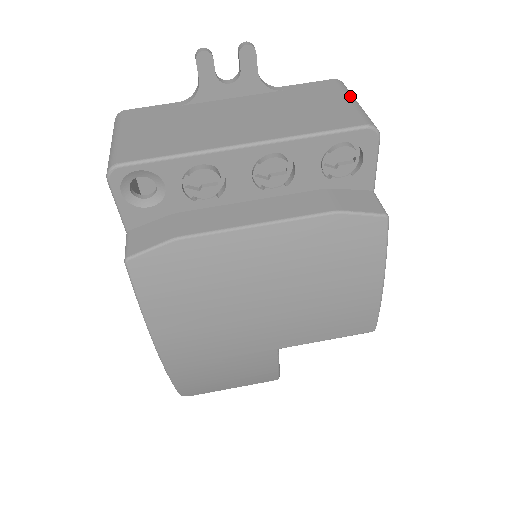
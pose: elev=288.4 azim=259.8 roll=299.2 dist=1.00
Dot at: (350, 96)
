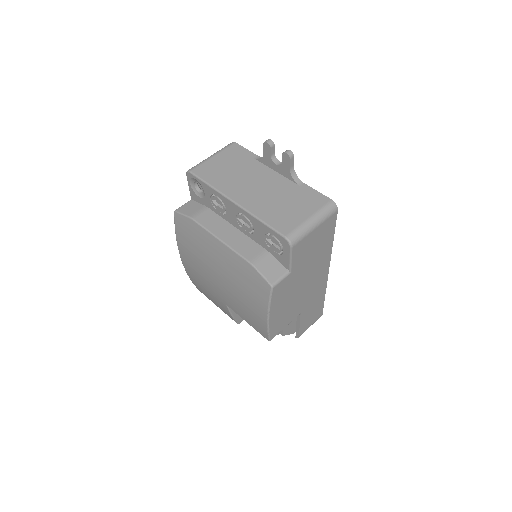
Dot at: (316, 216)
